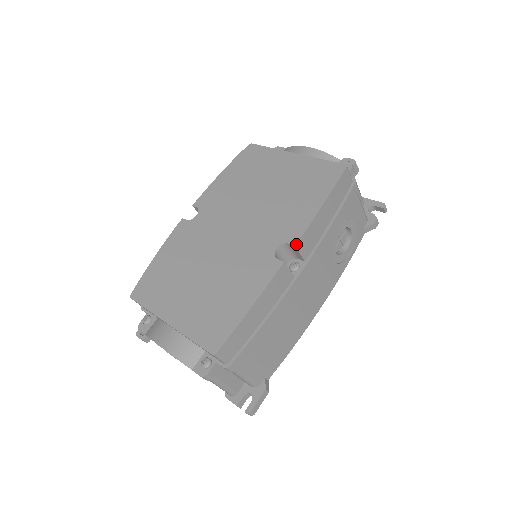
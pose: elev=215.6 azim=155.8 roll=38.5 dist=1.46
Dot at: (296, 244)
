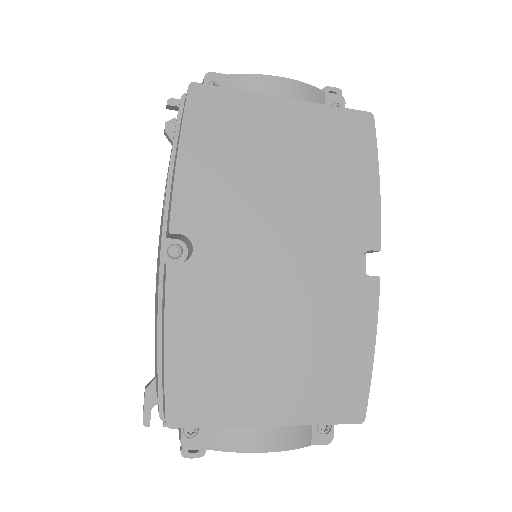
Dot at: occluded
